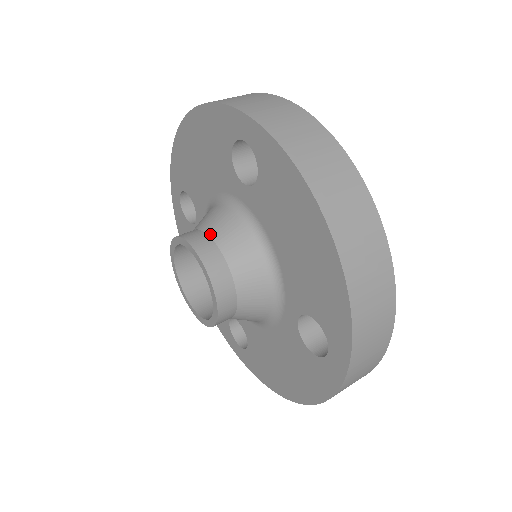
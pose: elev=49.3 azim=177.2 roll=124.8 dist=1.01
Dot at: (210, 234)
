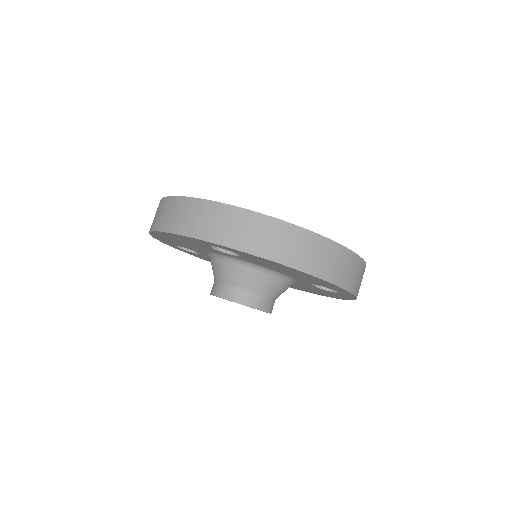
Dot at: (232, 284)
